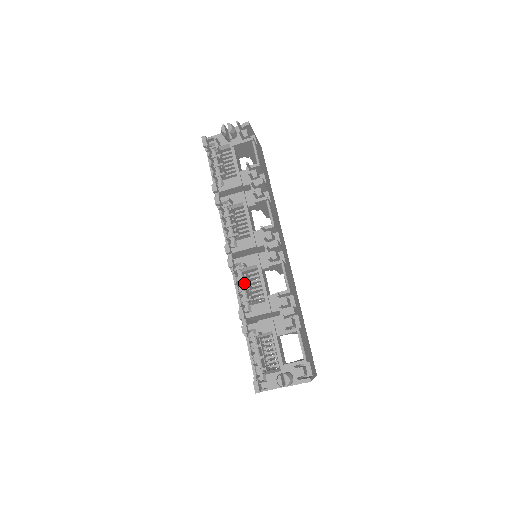
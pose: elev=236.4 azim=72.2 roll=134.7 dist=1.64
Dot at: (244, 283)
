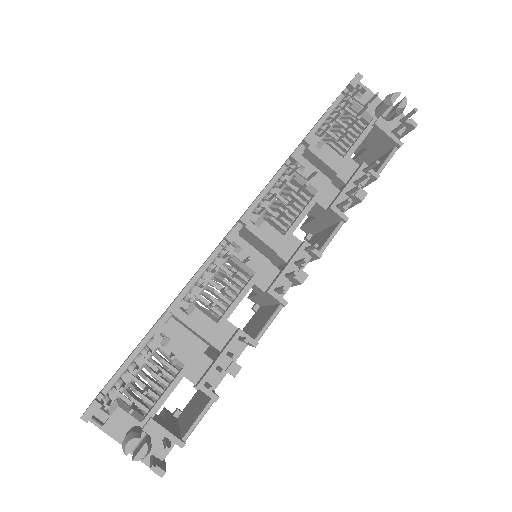
Dot at: occluded
